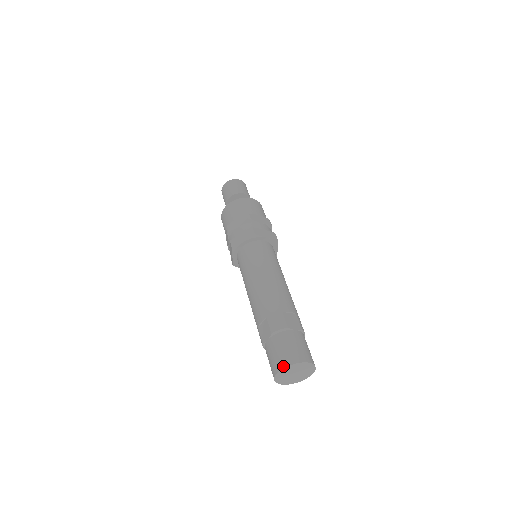
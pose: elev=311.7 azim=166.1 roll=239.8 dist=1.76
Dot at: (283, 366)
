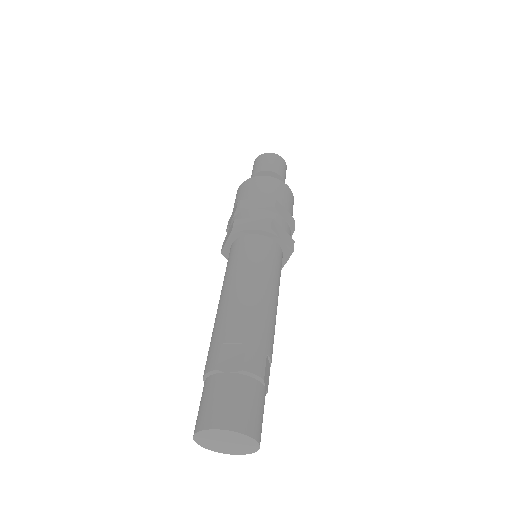
Dot at: occluded
